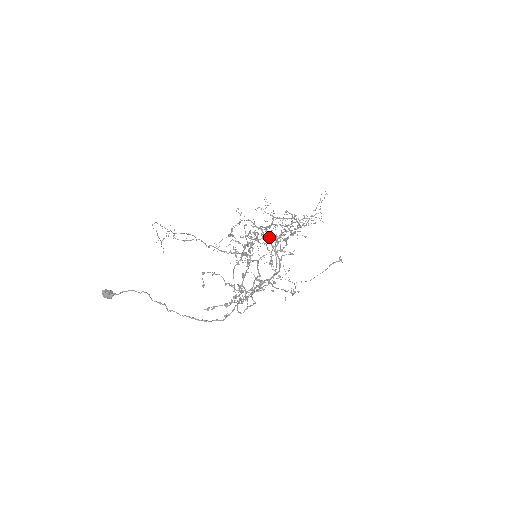
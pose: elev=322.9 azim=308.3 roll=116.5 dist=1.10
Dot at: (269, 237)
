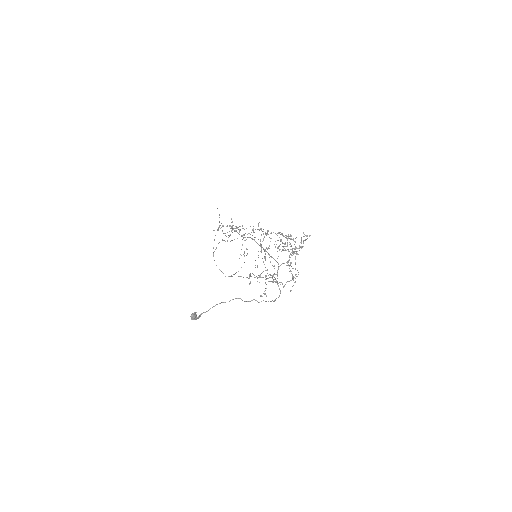
Dot at: (290, 236)
